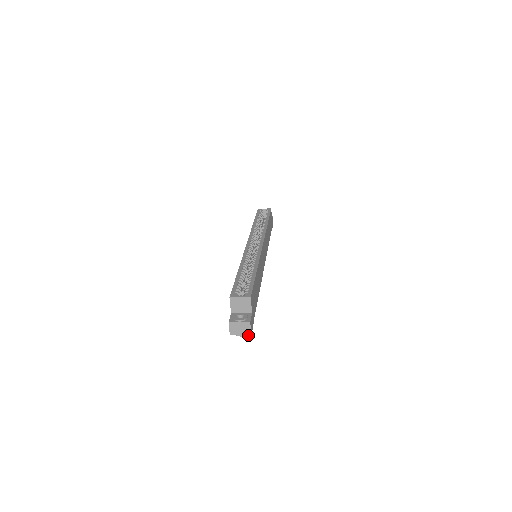
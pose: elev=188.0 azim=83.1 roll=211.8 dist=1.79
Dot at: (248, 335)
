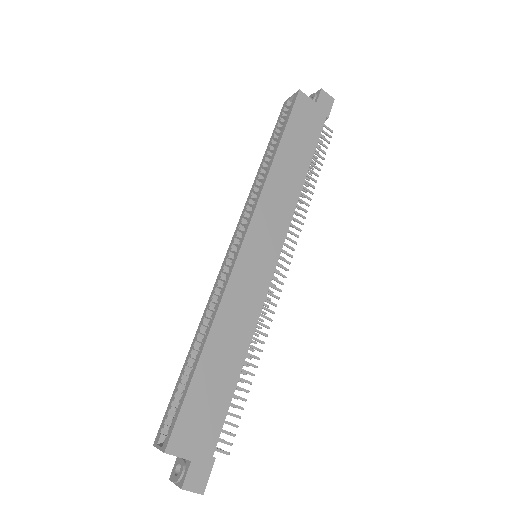
Dot at: (201, 493)
